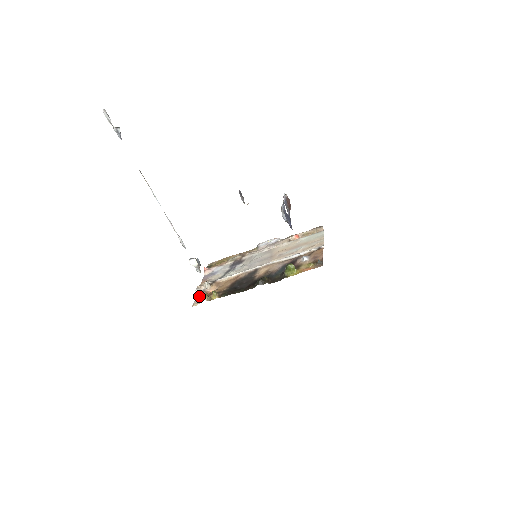
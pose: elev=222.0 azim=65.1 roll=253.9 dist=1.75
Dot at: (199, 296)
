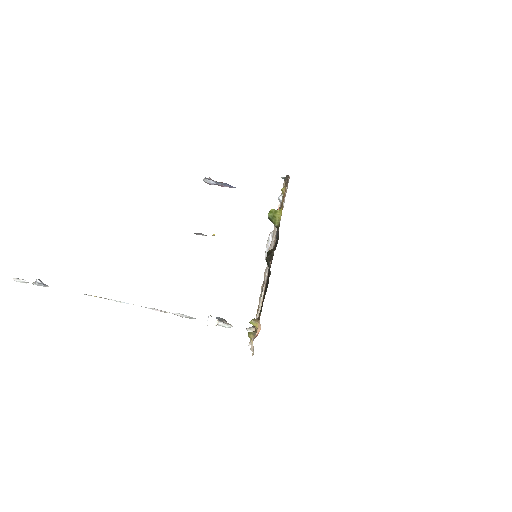
Dot at: (252, 346)
